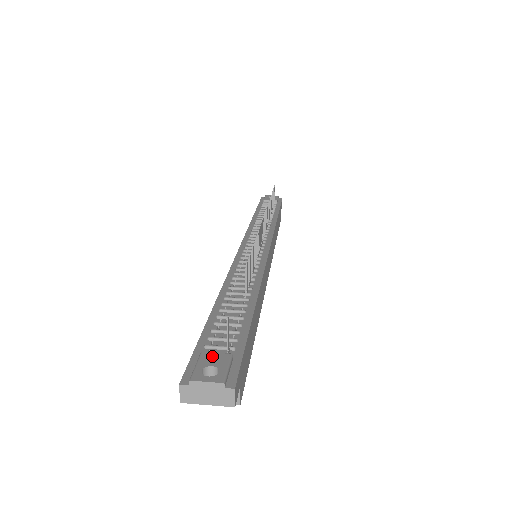
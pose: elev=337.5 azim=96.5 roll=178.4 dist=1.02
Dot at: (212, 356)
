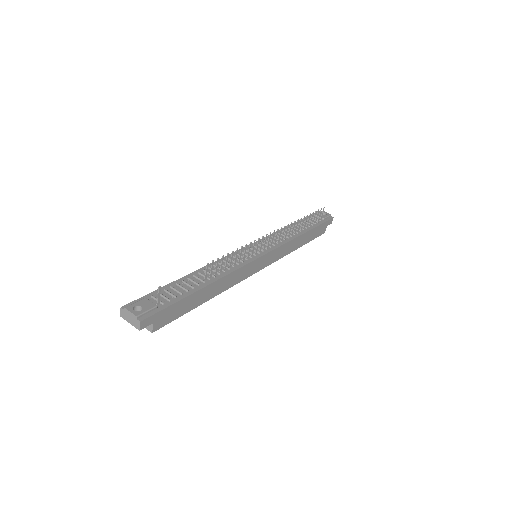
Dot at: (147, 302)
